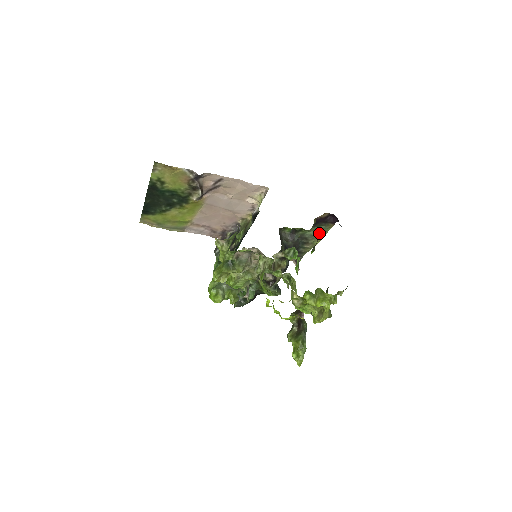
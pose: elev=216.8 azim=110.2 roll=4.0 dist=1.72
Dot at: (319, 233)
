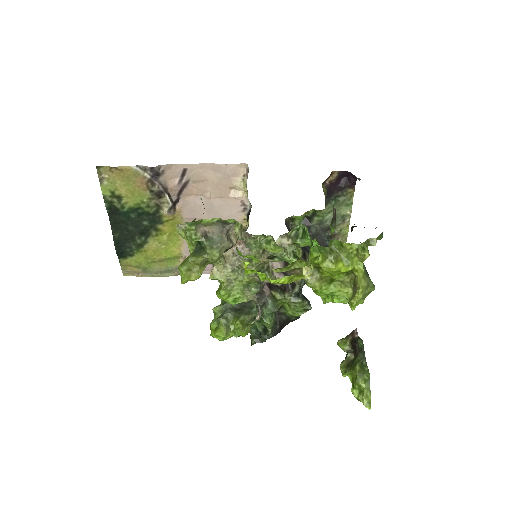
Dot at: (341, 212)
